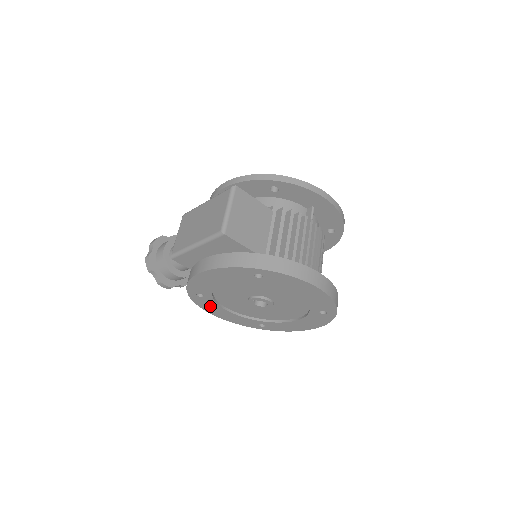
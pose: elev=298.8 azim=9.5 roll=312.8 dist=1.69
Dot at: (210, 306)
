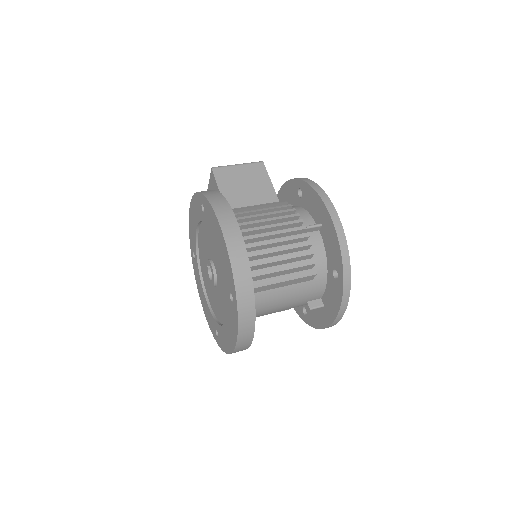
Dot at: occluded
